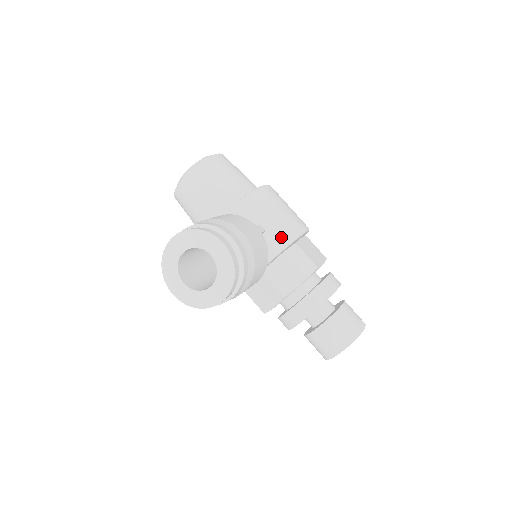
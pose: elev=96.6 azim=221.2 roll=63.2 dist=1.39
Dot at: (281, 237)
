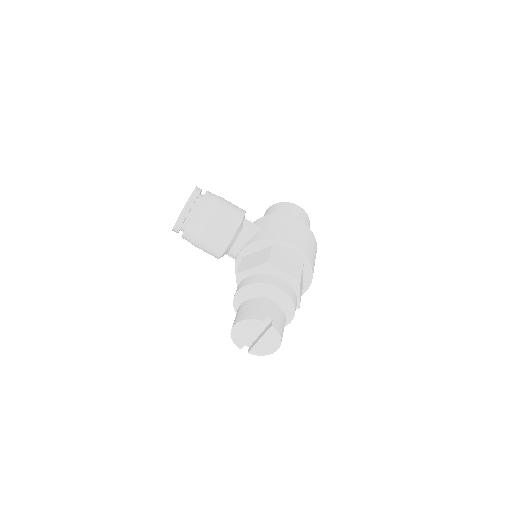
Dot at: (263, 236)
